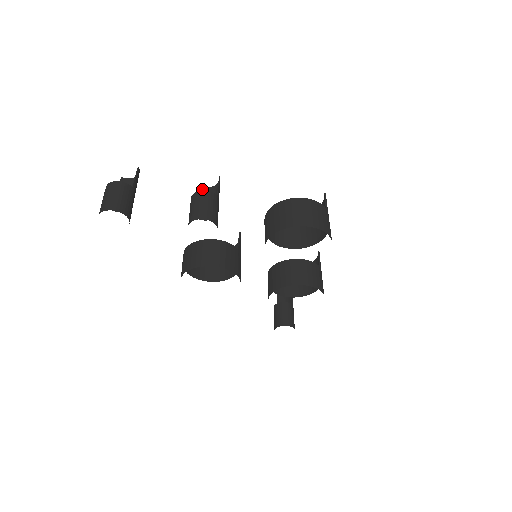
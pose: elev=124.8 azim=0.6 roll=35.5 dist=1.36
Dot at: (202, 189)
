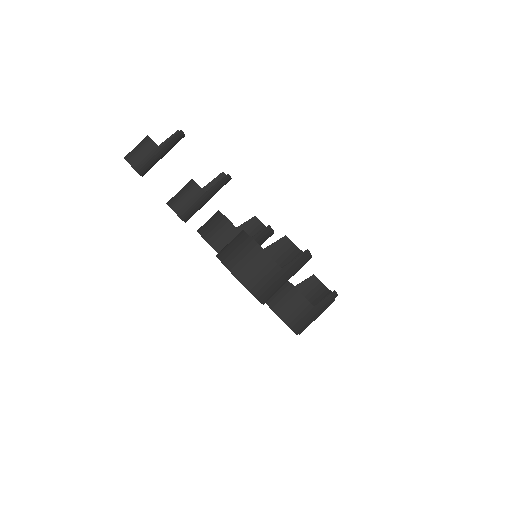
Dot at: (221, 175)
